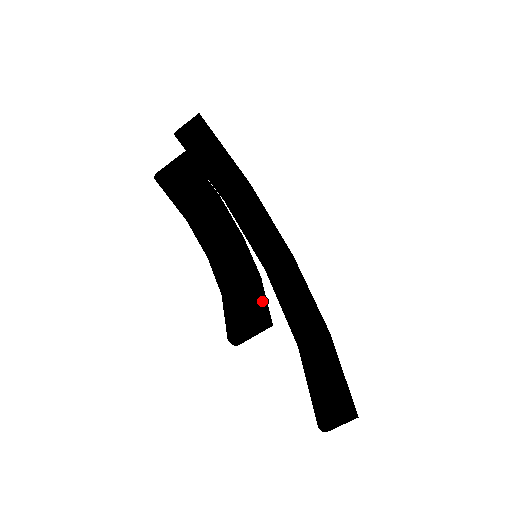
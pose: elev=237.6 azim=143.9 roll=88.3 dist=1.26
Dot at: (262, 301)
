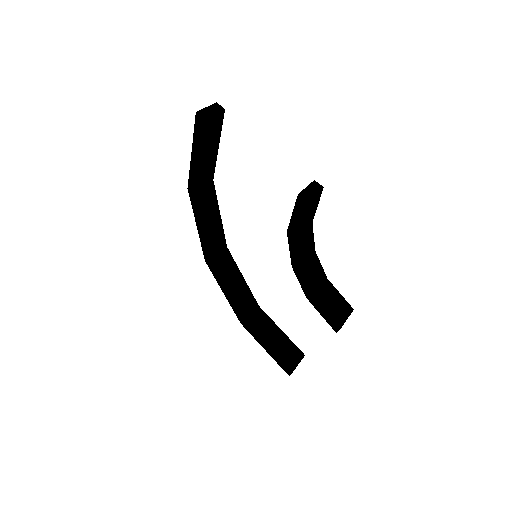
Dot at: (343, 299)
